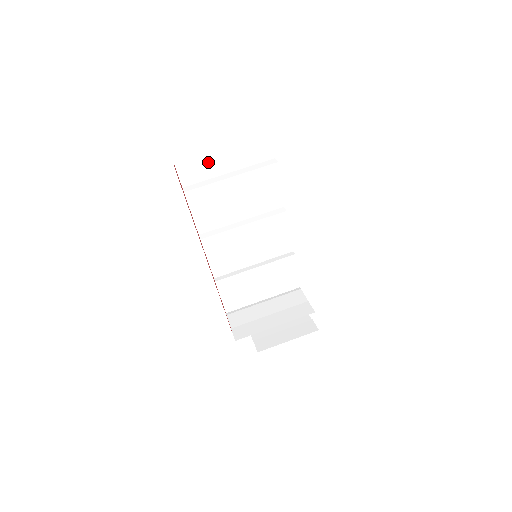
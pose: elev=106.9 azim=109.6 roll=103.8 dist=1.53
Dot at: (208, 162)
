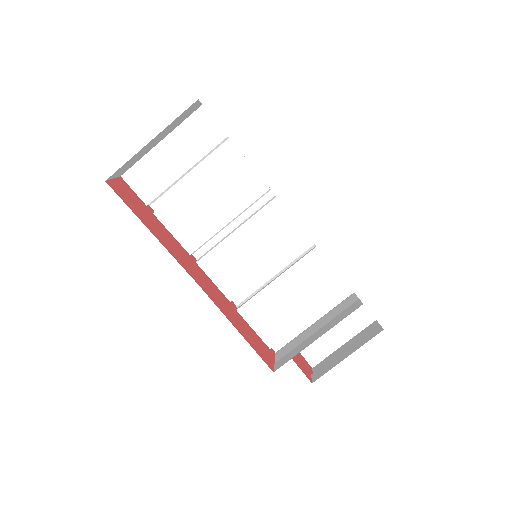
Dot at: (162, 173)
